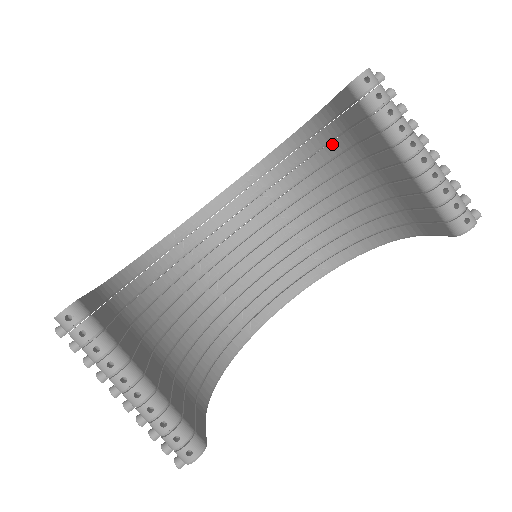
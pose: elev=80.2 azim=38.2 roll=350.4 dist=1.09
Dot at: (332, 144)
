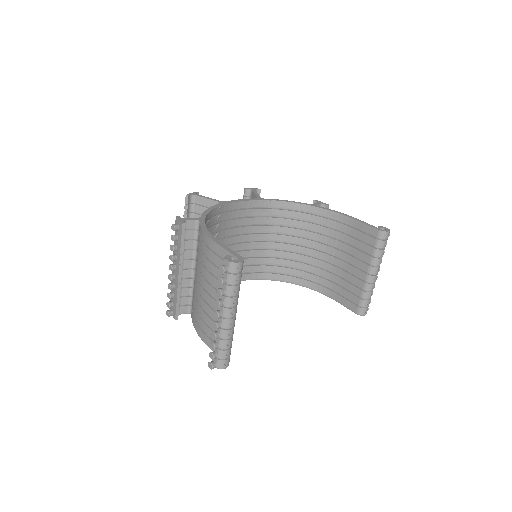
Dot at: (331, 230)
